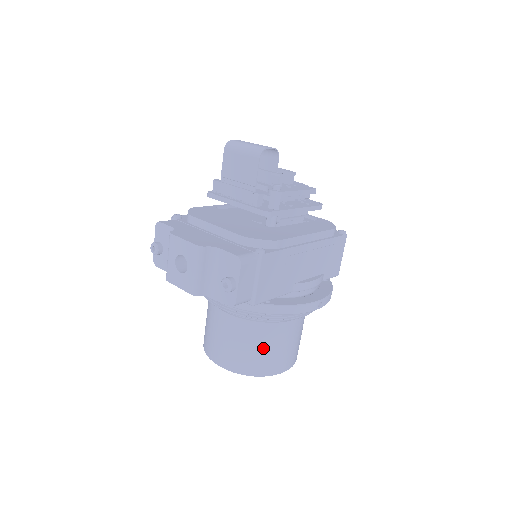
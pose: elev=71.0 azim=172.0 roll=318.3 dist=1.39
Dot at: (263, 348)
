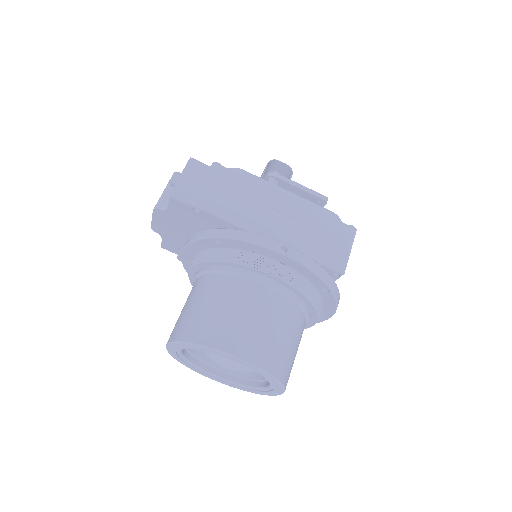
Dot at: (212, 305)
